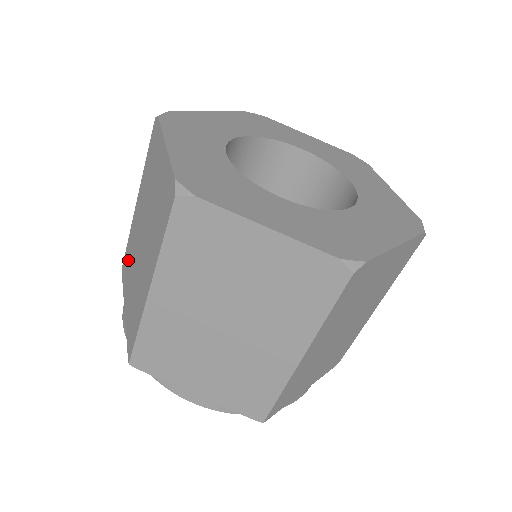
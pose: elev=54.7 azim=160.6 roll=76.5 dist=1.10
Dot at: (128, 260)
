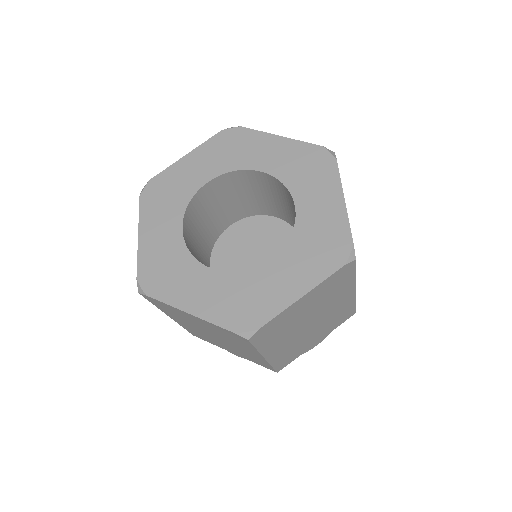
Dot at: occluded
